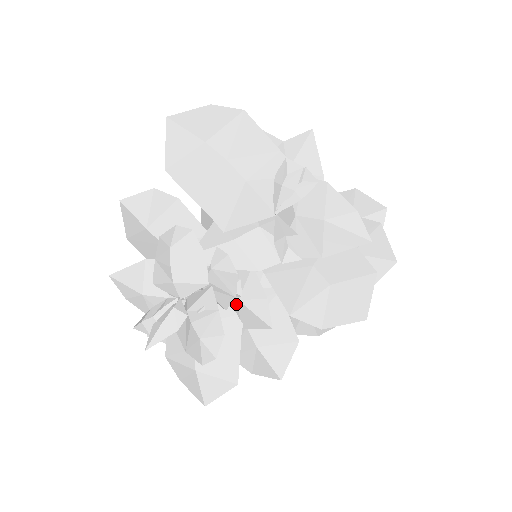
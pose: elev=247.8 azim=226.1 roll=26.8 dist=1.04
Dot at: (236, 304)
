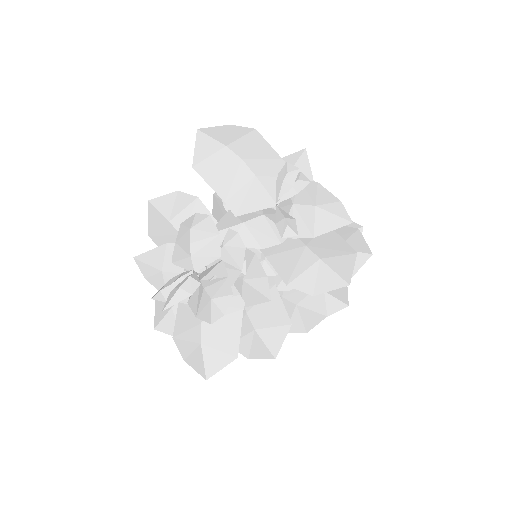
Dot at: (240, 284)
